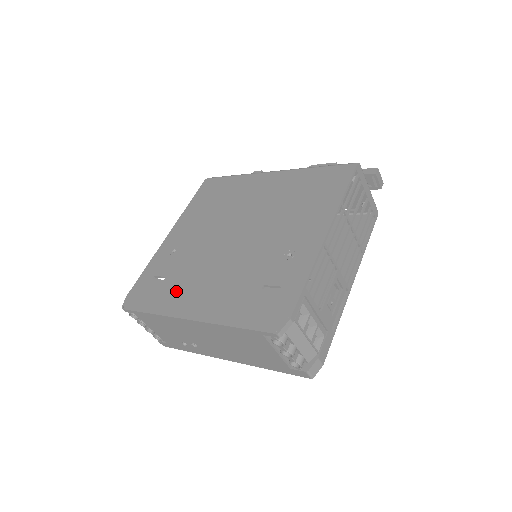
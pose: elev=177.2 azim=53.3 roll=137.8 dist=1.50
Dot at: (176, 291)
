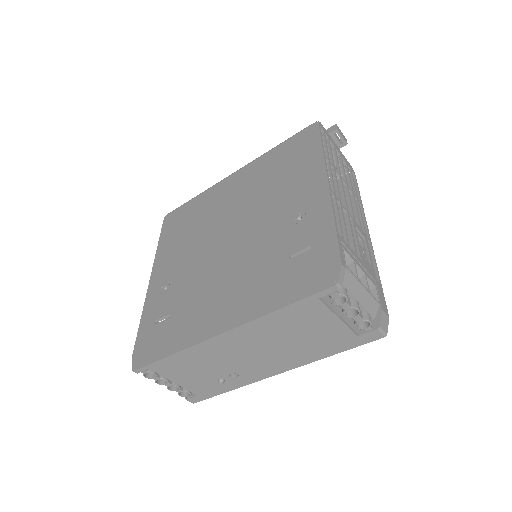
Dot at: (190, 318)
